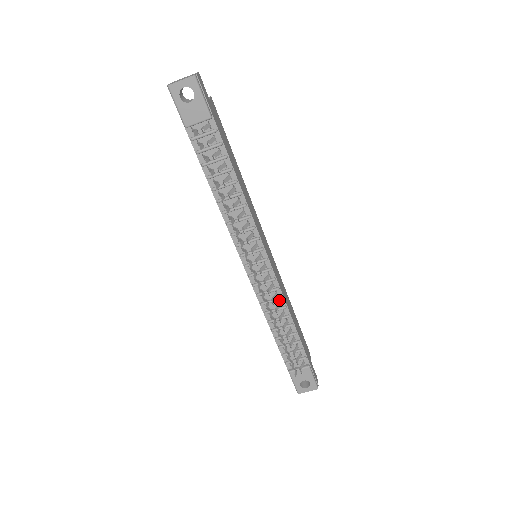
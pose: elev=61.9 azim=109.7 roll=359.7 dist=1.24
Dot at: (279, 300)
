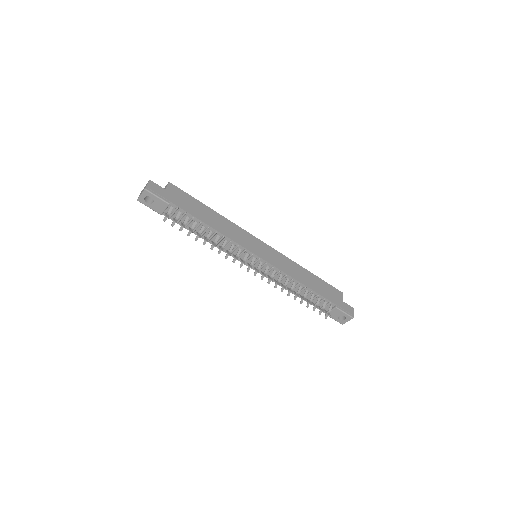
Dot at: (287, 276)
